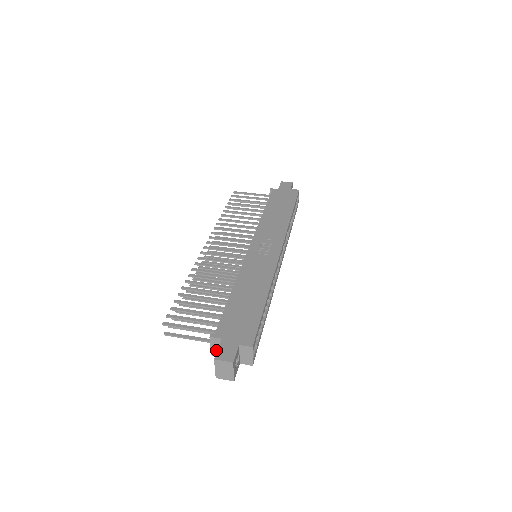
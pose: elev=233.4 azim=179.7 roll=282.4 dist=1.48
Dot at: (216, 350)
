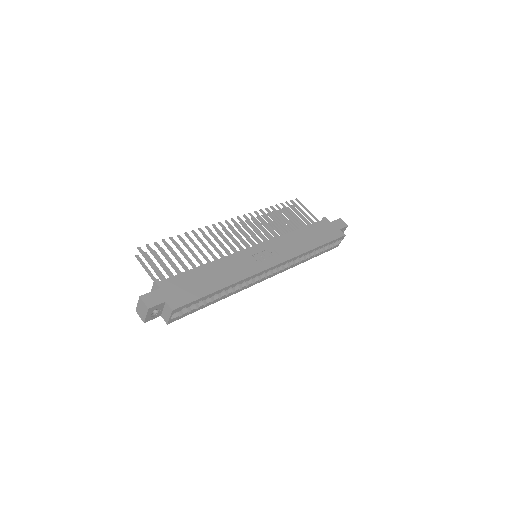
Dot at: occluded
